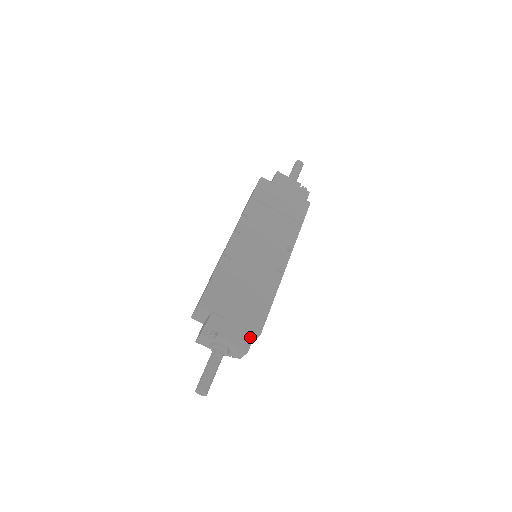
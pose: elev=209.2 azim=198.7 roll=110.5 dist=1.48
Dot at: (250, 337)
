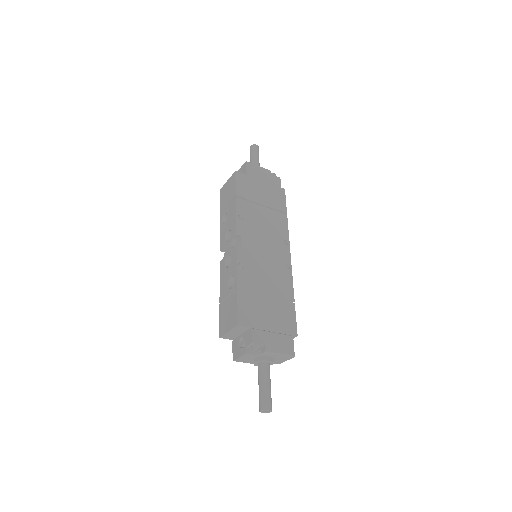
Dot at: (291, 341)
